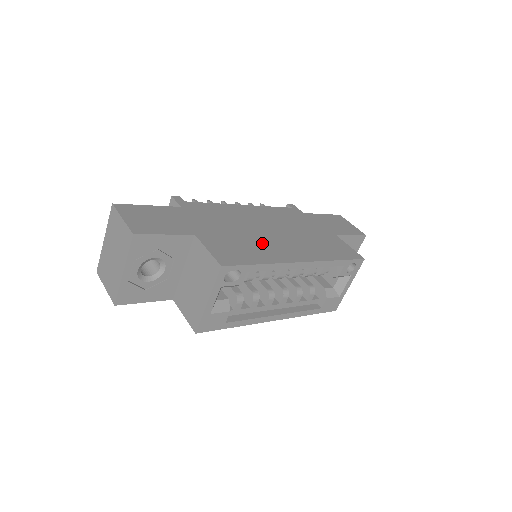
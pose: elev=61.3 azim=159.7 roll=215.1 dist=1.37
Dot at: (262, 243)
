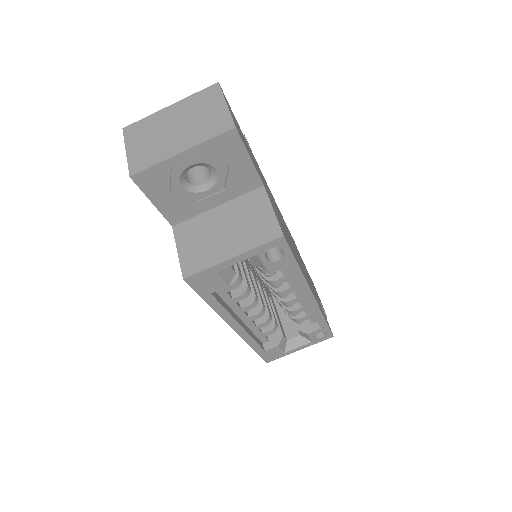
Dot at: occluded
